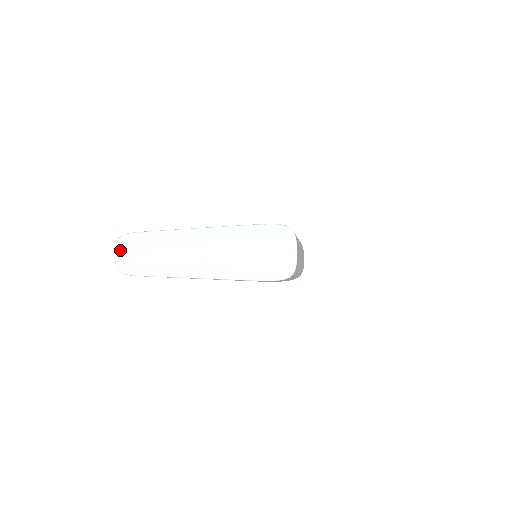
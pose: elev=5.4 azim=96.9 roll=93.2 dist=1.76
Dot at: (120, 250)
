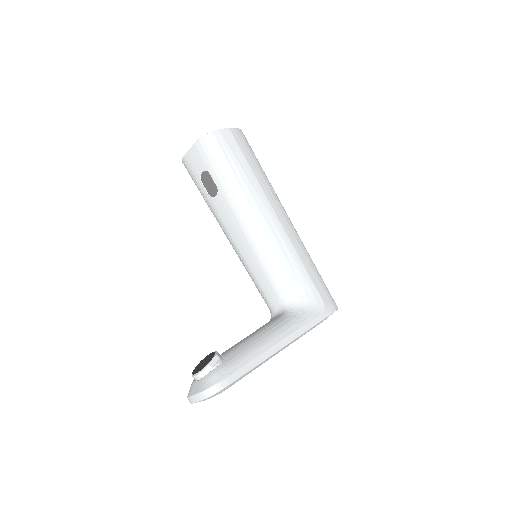
Dot at: occluded
